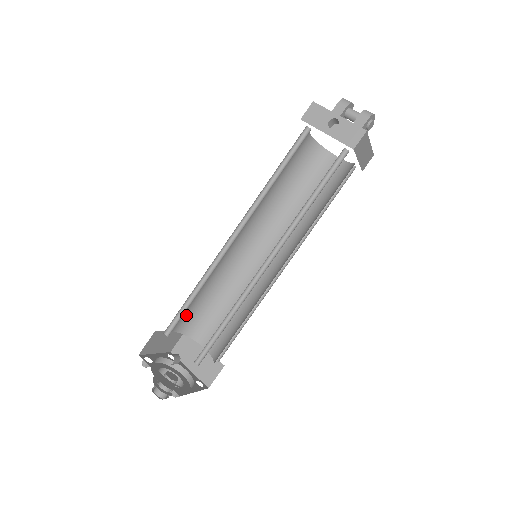
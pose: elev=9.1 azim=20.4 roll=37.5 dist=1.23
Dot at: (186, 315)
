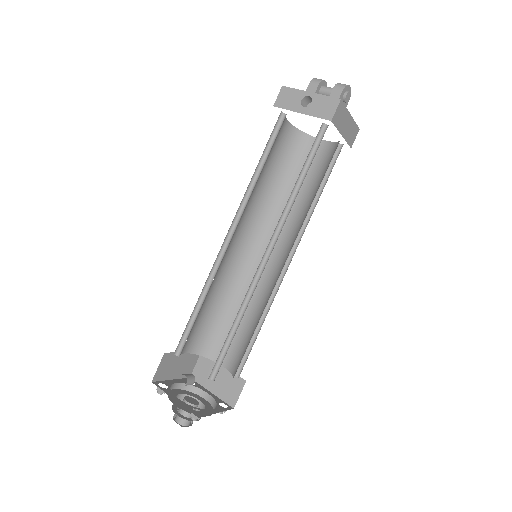
Dot at: (197, 333)
